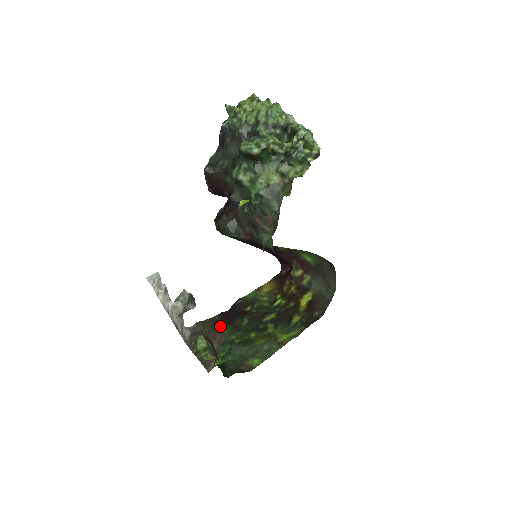
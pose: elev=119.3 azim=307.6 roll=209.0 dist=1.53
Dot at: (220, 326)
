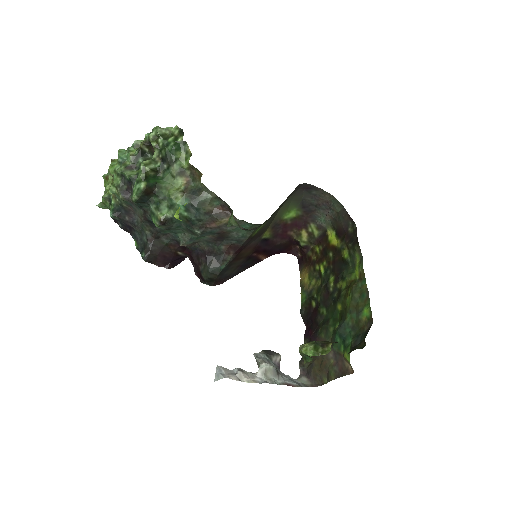
Dot at: occluded
